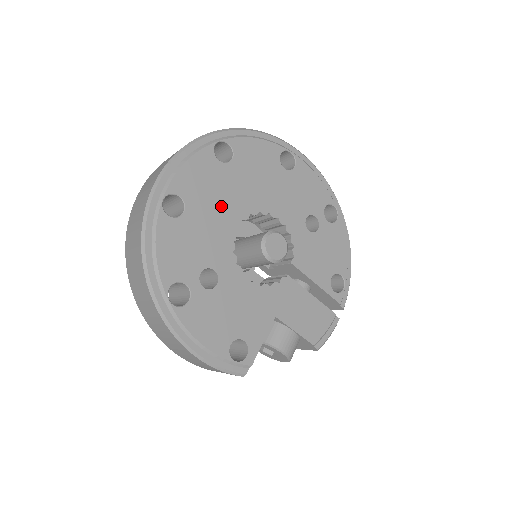
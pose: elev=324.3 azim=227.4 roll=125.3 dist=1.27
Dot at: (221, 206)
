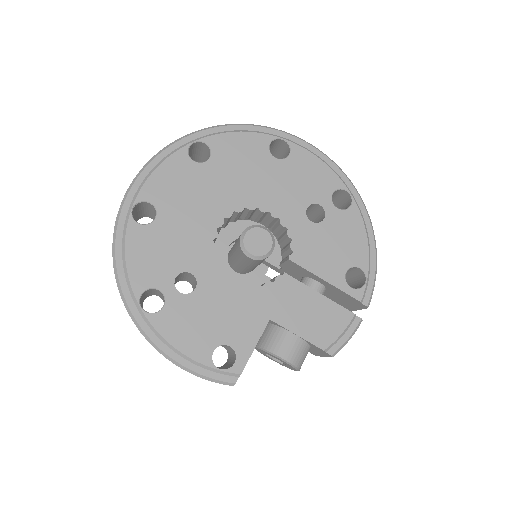
Dot at: (198, 207)
